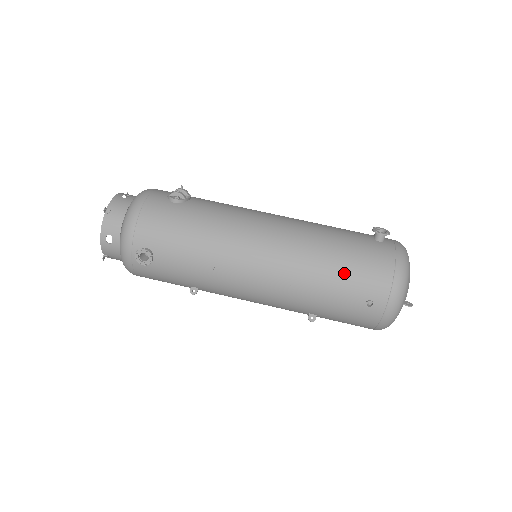
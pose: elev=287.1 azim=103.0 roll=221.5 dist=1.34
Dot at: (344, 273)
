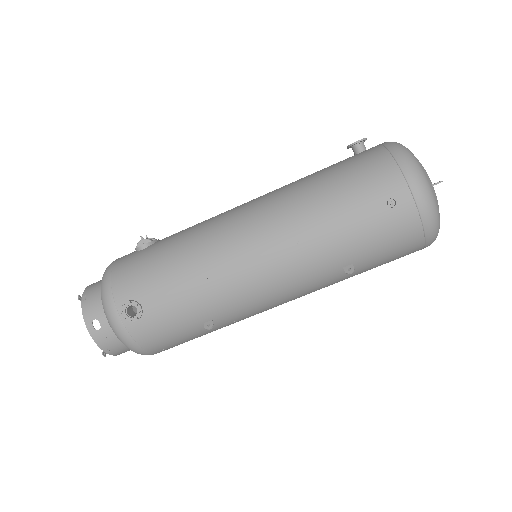
Dot at: (342, 192)
